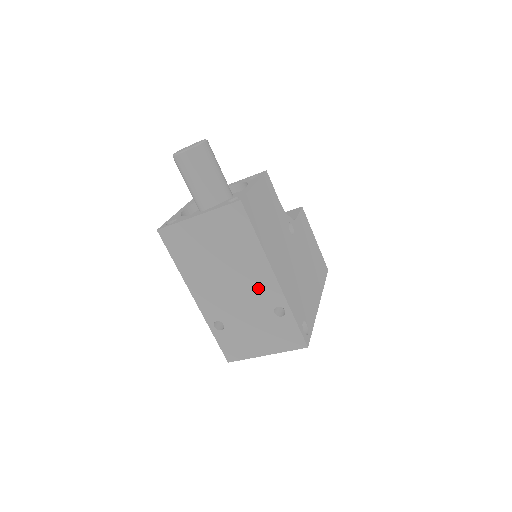
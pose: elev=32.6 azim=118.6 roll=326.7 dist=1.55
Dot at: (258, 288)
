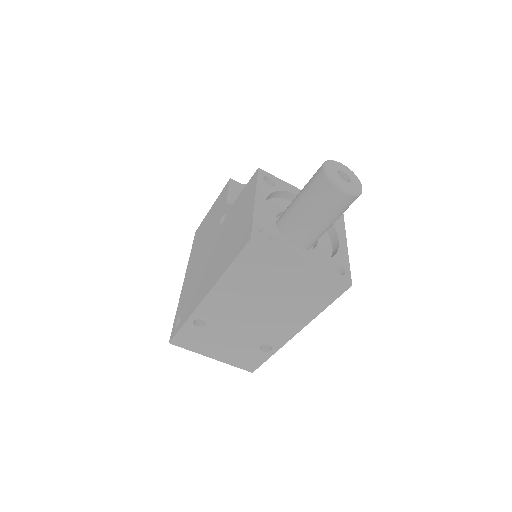
Dot at: (273, 329)
